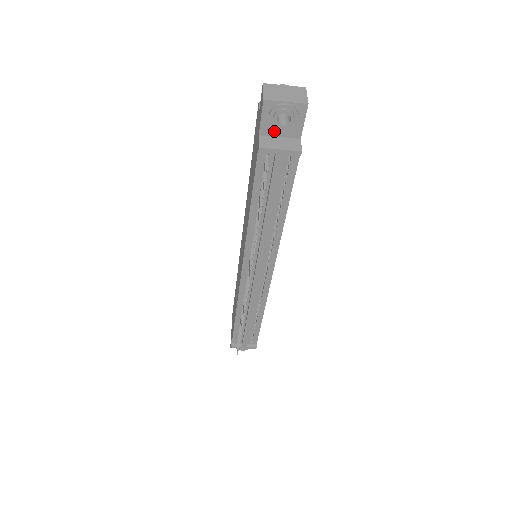
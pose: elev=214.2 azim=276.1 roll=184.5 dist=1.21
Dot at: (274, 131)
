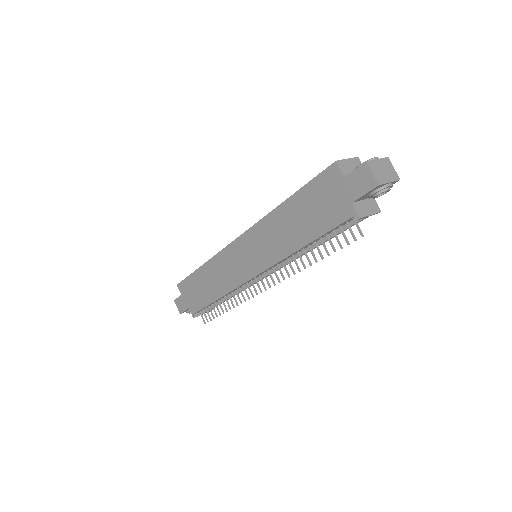
Dot at: (364, 198)
